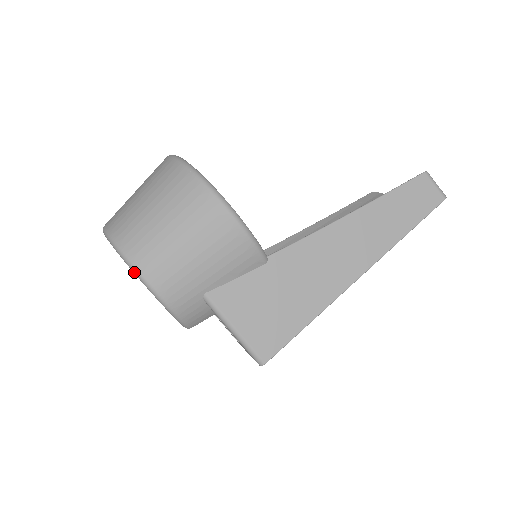
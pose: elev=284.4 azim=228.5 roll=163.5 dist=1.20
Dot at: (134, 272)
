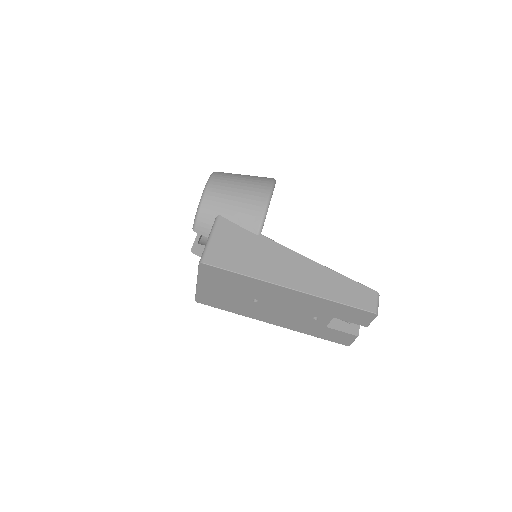
Dot at: (208, 180)
